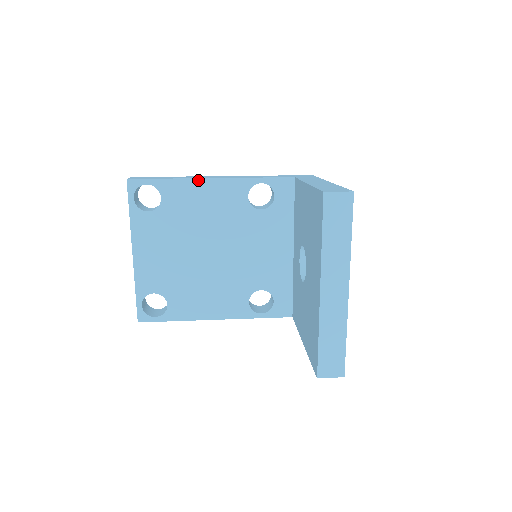
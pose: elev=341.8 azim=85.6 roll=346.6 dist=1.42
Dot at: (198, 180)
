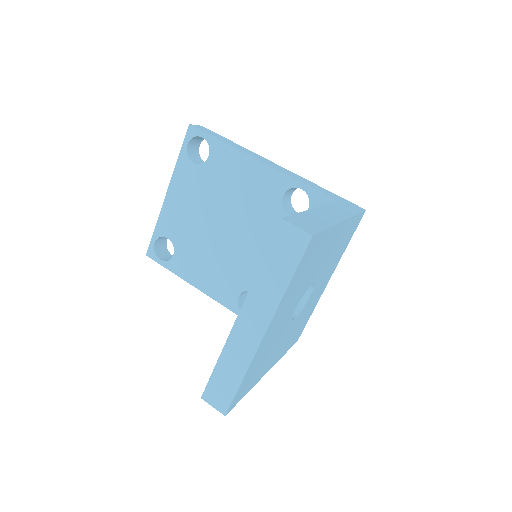
Dot at: (246, 156)
